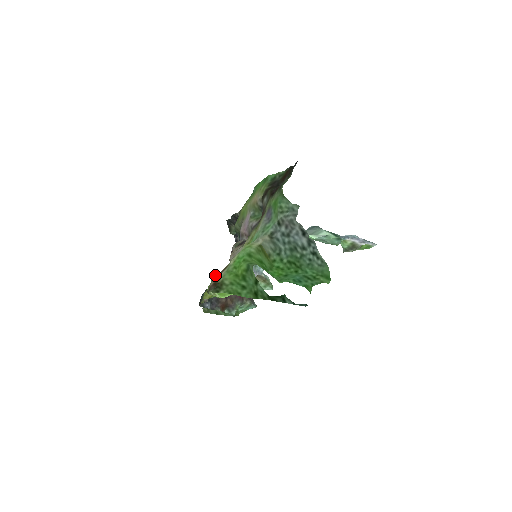
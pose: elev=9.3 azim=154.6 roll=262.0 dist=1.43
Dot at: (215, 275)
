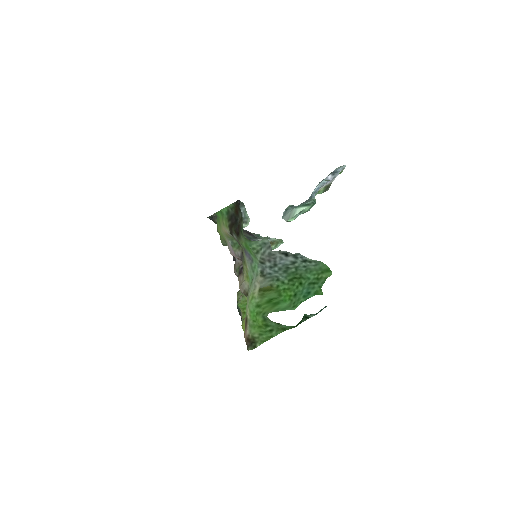
Dot at: (238, 305)
